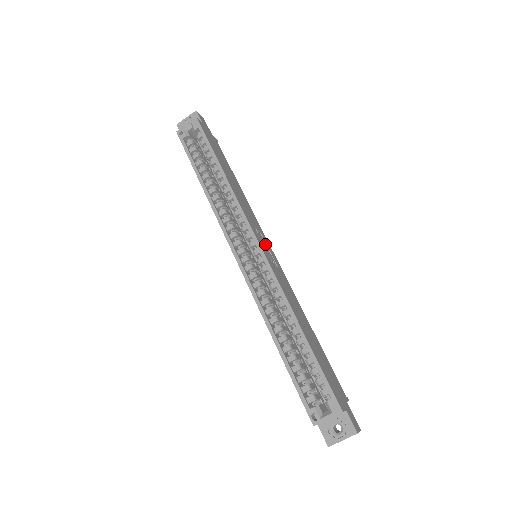
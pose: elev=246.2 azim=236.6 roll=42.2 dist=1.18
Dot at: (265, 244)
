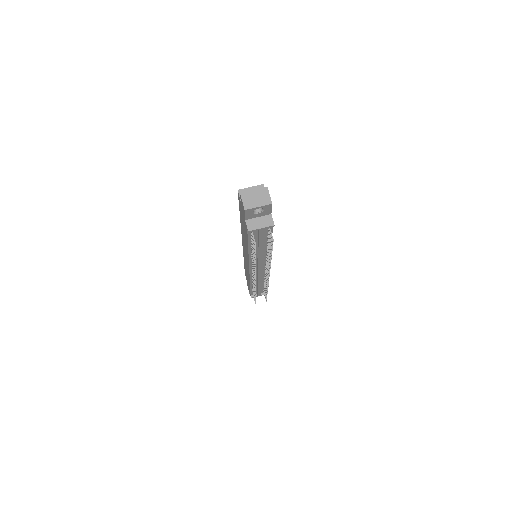
Dot at: occluded
